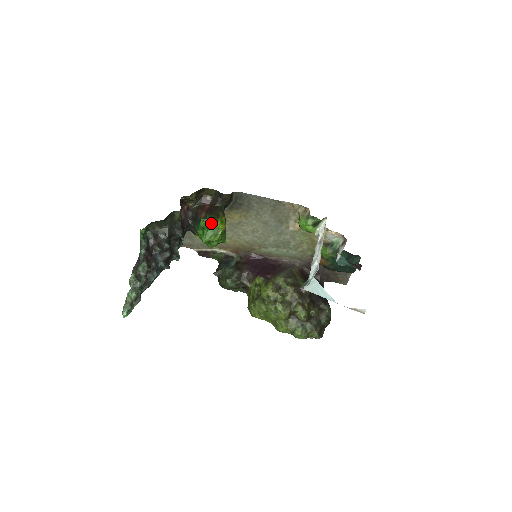
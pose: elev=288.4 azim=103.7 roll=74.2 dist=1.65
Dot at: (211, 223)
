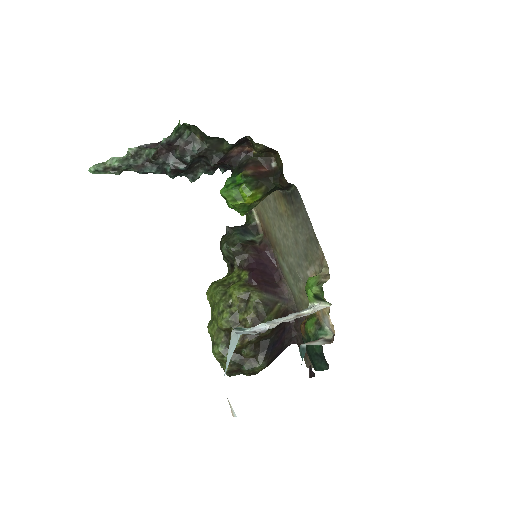
Dot at: (242, 186)
